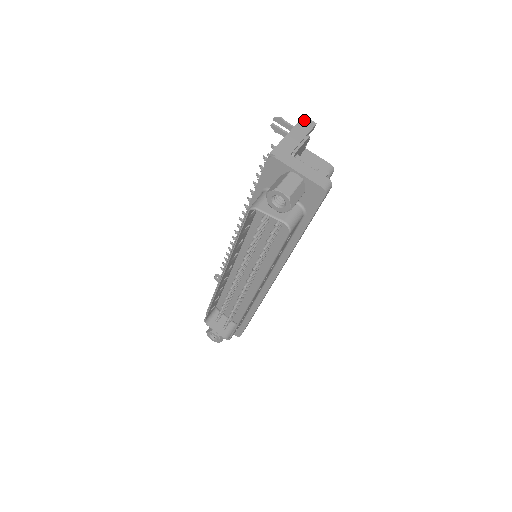
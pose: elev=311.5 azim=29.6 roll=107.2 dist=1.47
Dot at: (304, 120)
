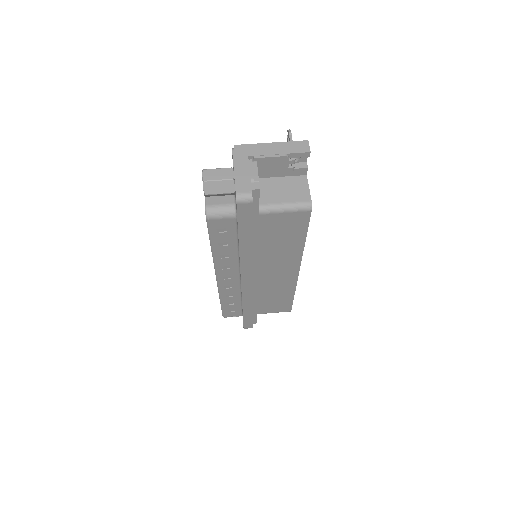
Dot at: (302, 143)
